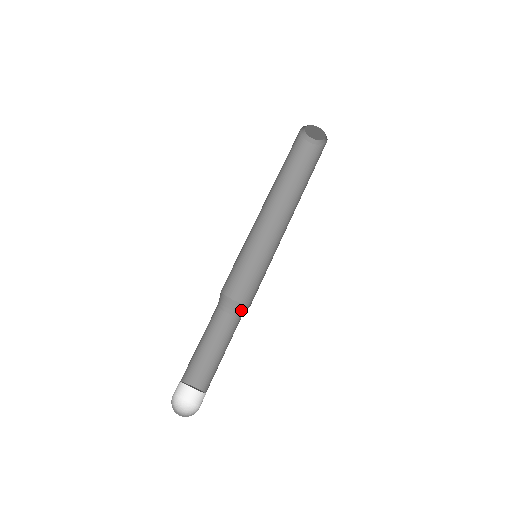
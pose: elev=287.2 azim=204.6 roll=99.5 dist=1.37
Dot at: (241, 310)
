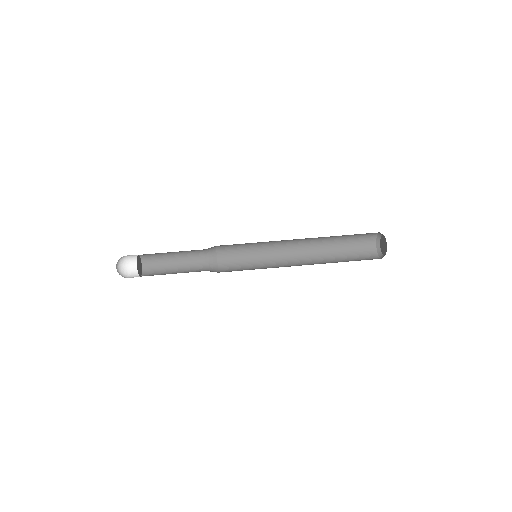
Dot at: (212, 271)
